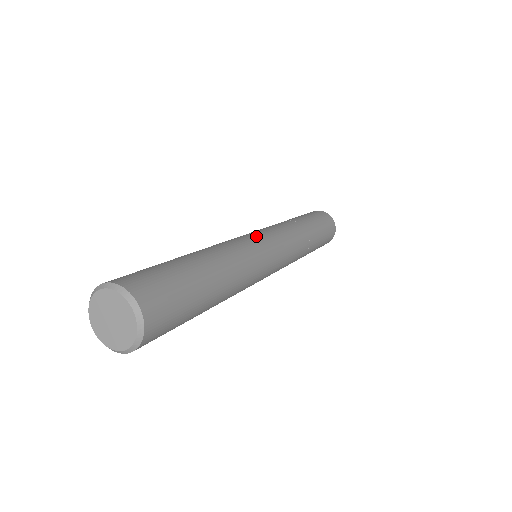
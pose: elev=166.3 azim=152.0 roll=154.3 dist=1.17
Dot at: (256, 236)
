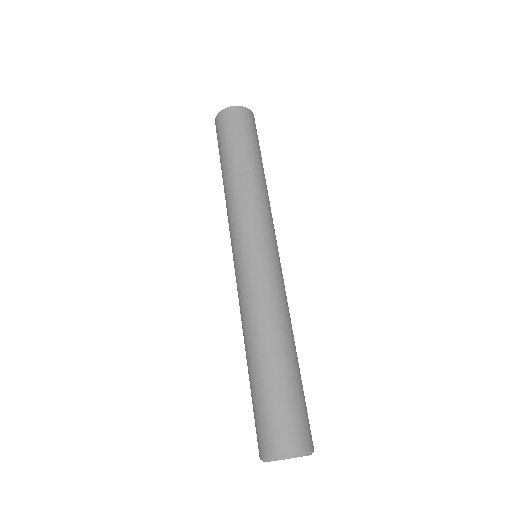
Dot at: (249, 259)
